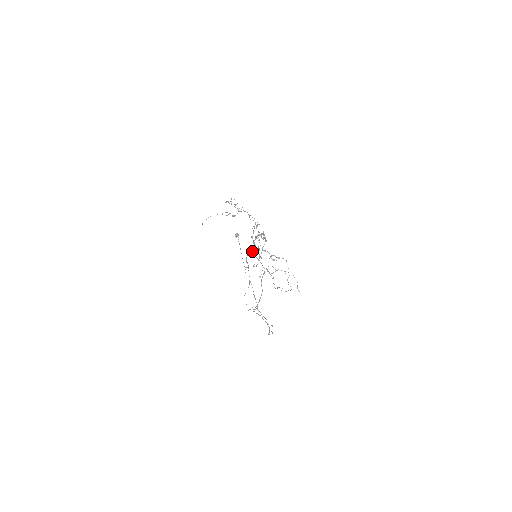
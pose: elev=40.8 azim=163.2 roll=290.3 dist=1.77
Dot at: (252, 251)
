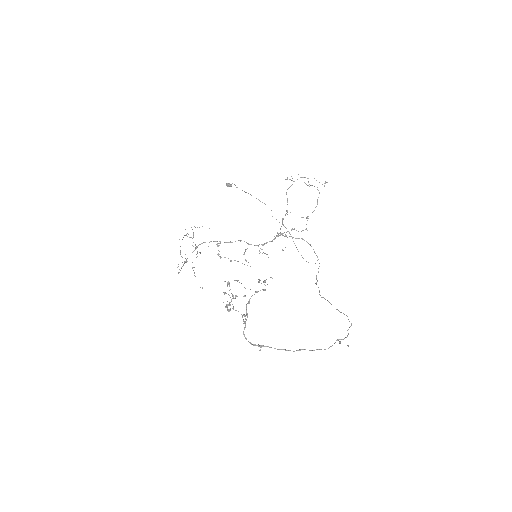
Dot at: occluded
